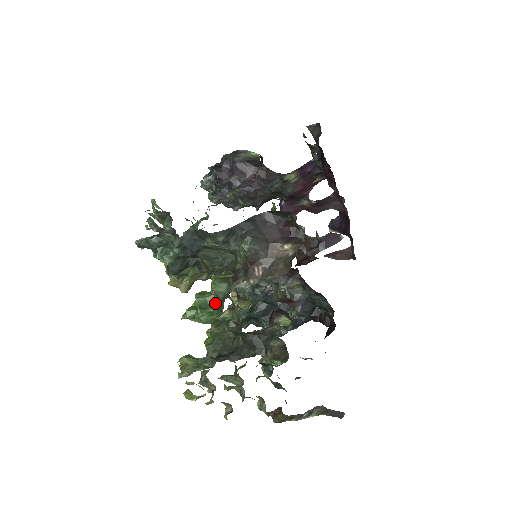
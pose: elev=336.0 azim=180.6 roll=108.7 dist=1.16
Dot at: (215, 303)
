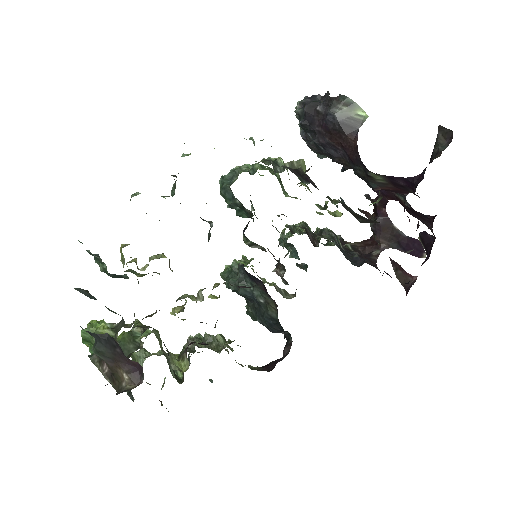
Dot at: occluded
